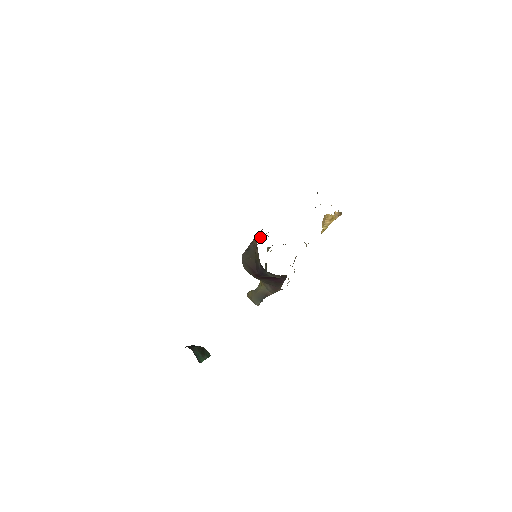
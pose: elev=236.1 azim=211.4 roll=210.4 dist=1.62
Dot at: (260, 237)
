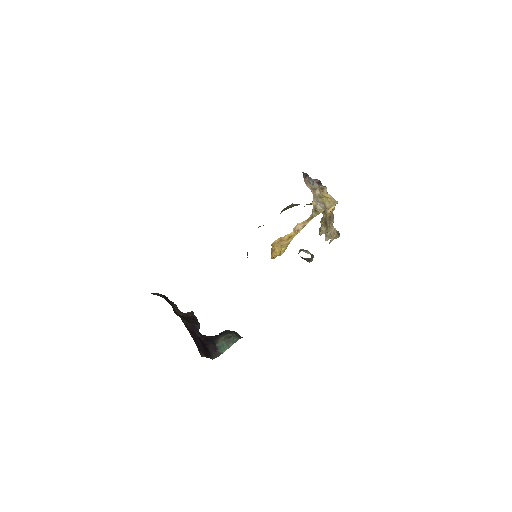
Dot at: occluded
